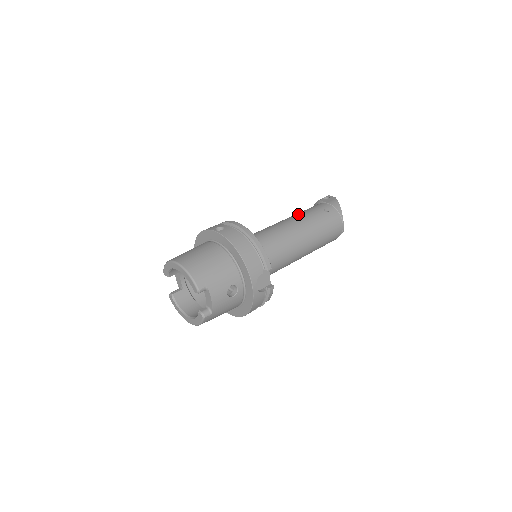
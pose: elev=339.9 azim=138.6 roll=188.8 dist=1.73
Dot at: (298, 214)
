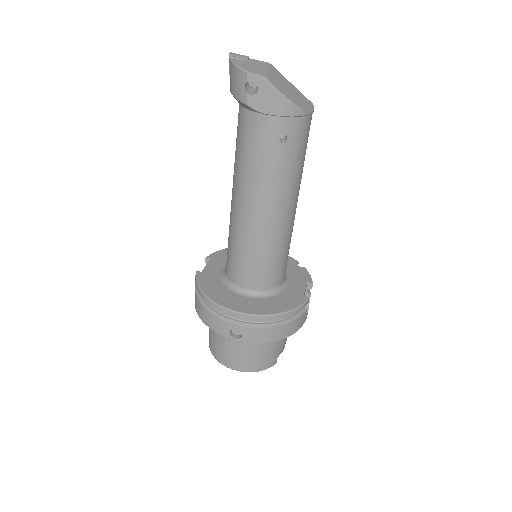
Dot at: (254, 182)
